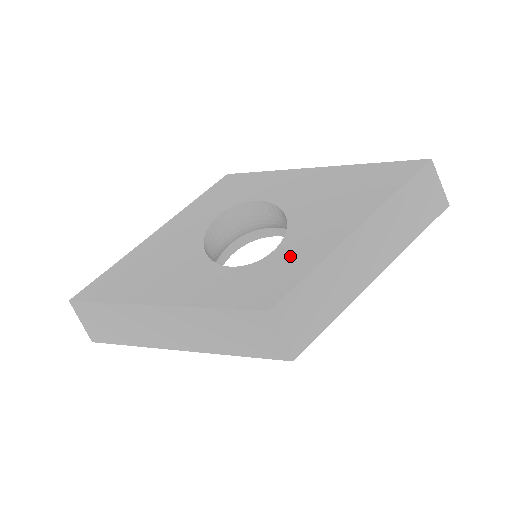
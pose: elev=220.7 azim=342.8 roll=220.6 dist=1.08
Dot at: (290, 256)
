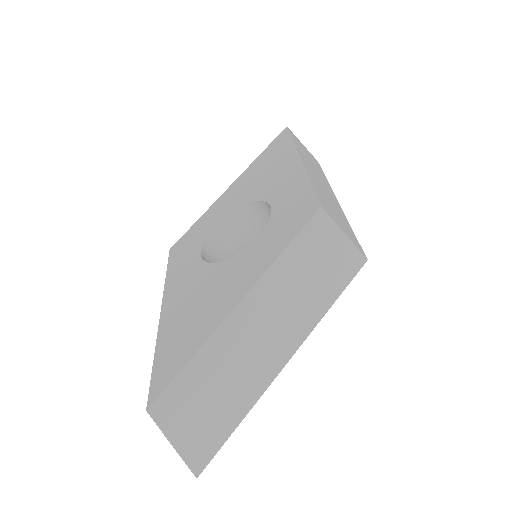
Dot at: (286, 196)
